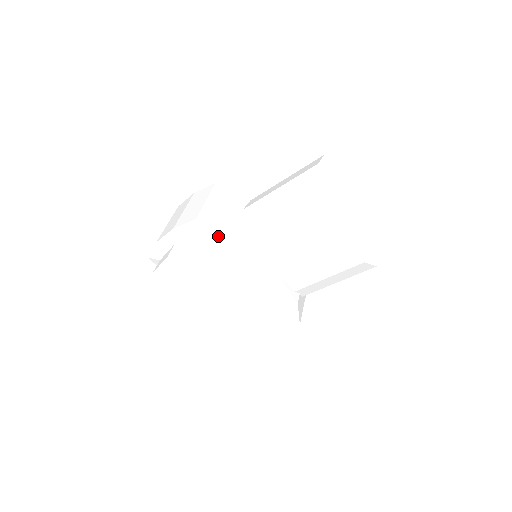
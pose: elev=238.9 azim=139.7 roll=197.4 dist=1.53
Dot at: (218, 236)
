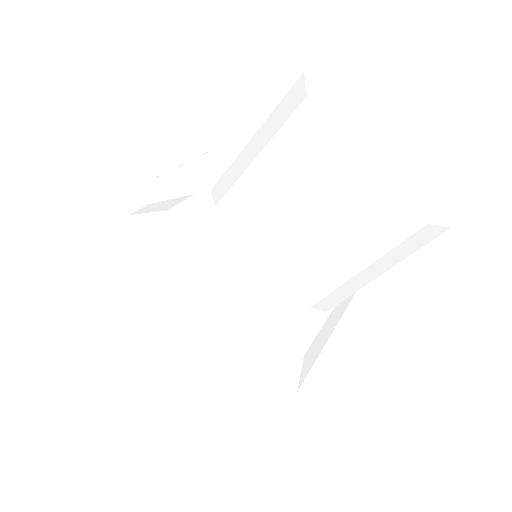
Dot at: (173, 200)
